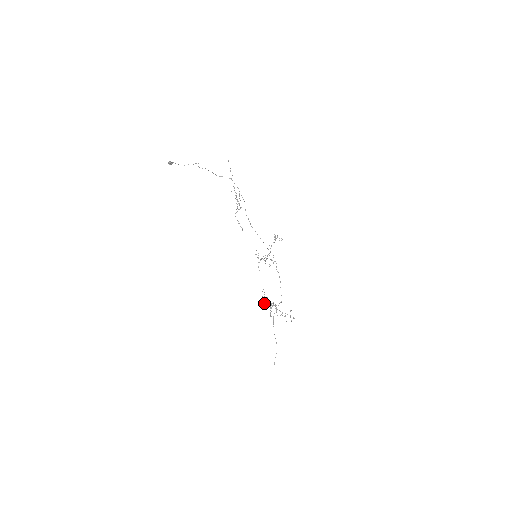
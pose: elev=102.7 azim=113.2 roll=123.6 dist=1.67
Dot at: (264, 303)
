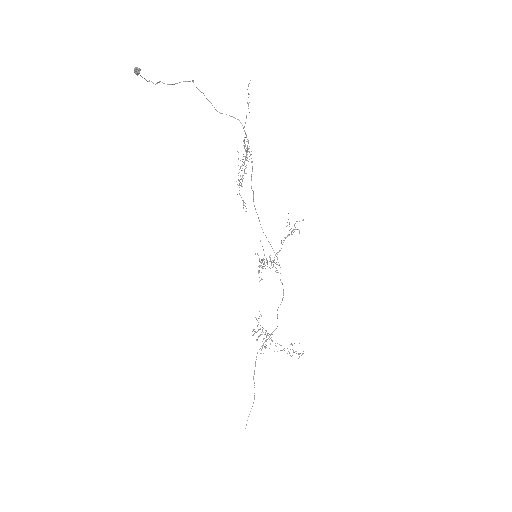
Dot at: occluded
